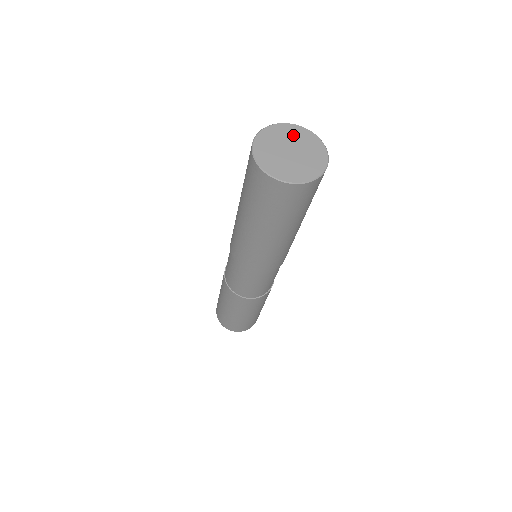
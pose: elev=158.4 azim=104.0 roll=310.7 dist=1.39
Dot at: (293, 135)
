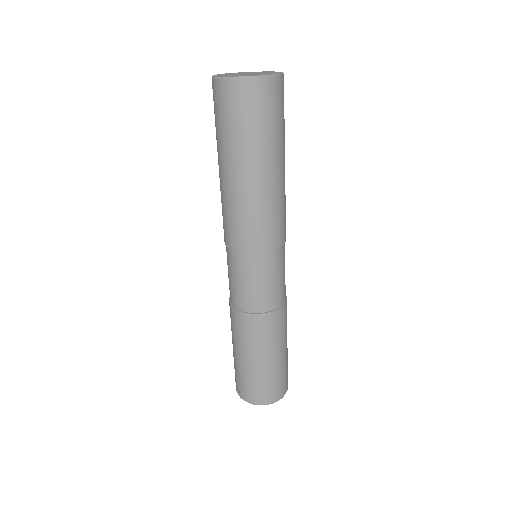
Dot at: (240, 73)
